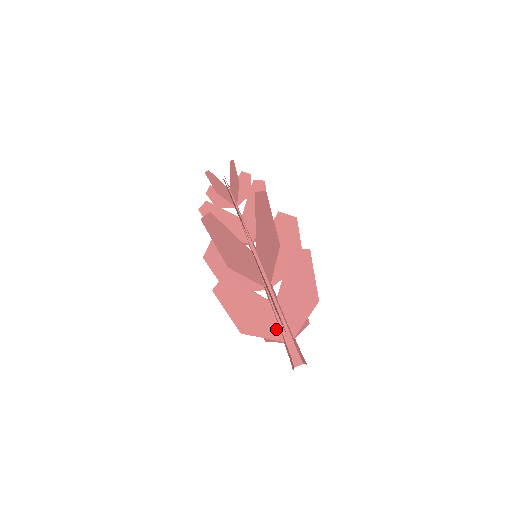
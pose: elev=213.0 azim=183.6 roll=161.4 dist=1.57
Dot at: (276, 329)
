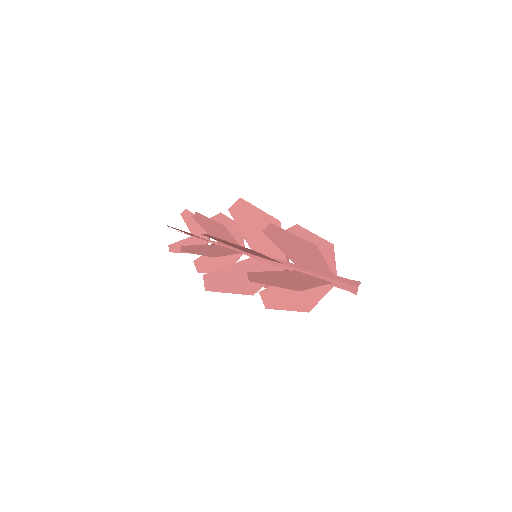
Dot at: occluded
